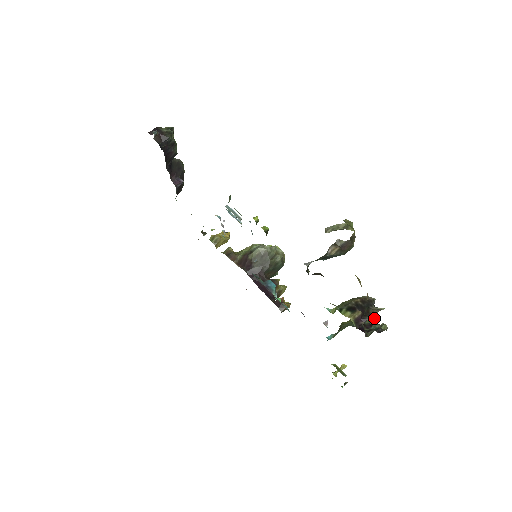
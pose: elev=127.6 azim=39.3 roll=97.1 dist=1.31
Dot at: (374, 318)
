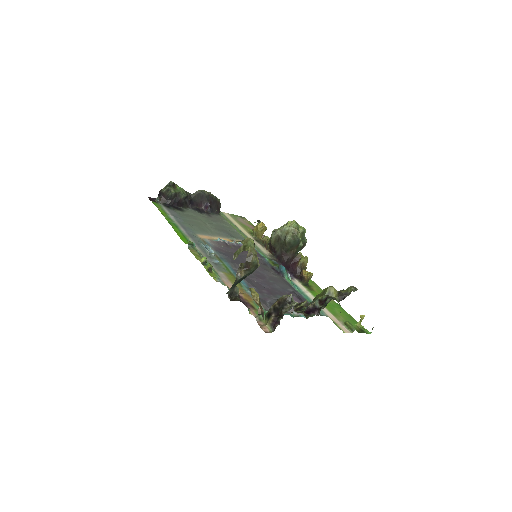
Dot at: (302, 308)
